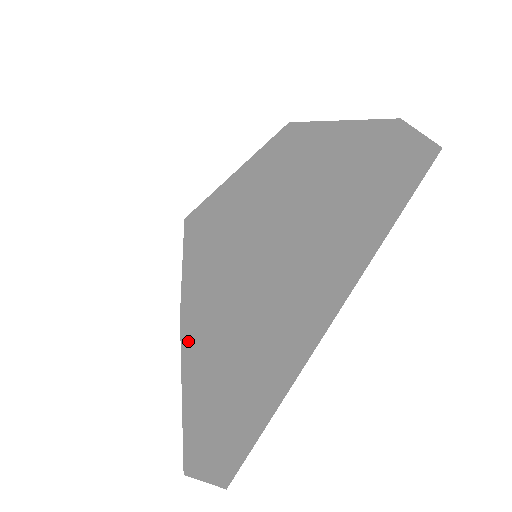
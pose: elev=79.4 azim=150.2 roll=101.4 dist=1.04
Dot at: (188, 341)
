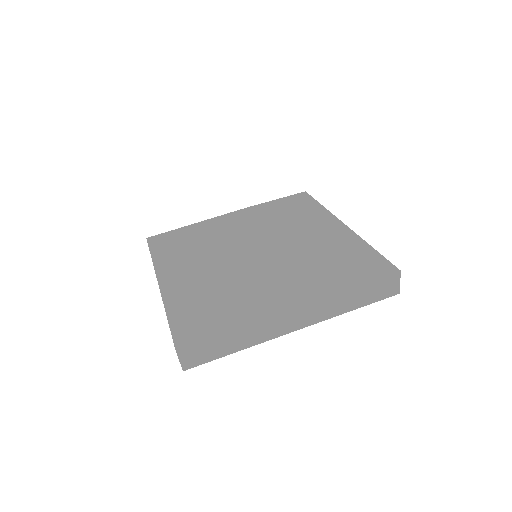
Dot at: (215, 279)
